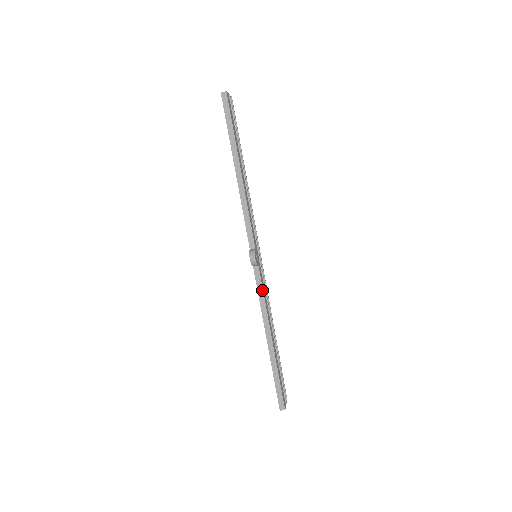
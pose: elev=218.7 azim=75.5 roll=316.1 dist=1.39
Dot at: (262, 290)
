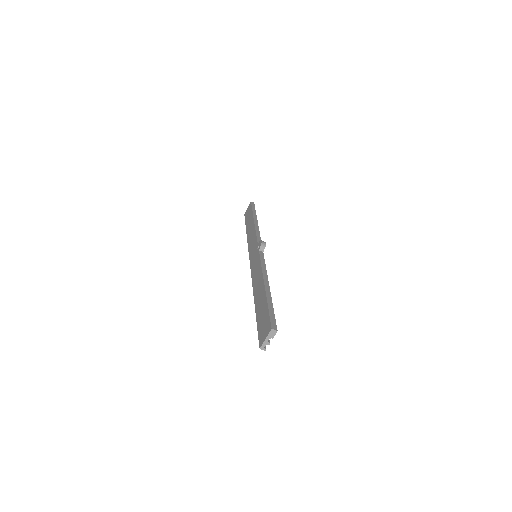
Dot at: (264, 262)
